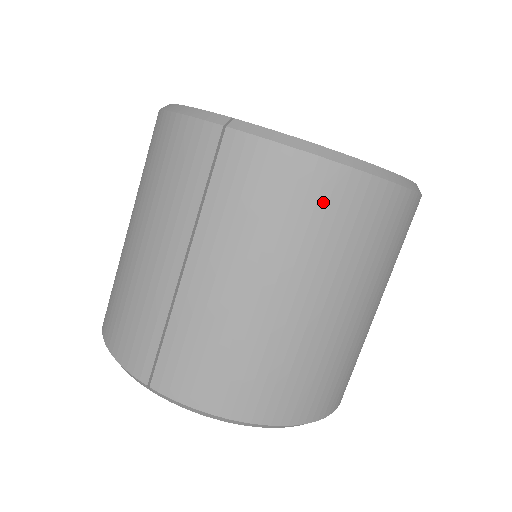
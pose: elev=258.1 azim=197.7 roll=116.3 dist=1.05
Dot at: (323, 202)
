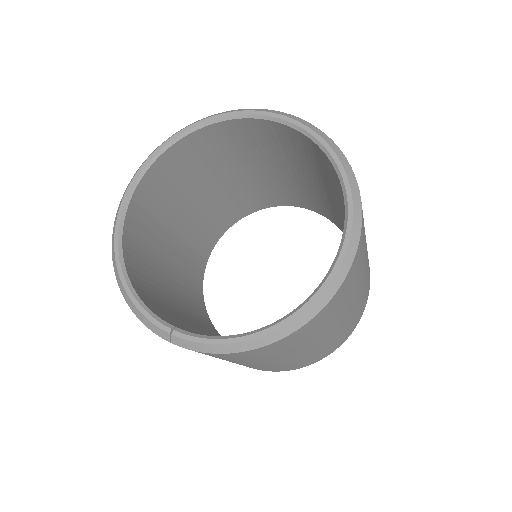
Dot at: (265, 352)
